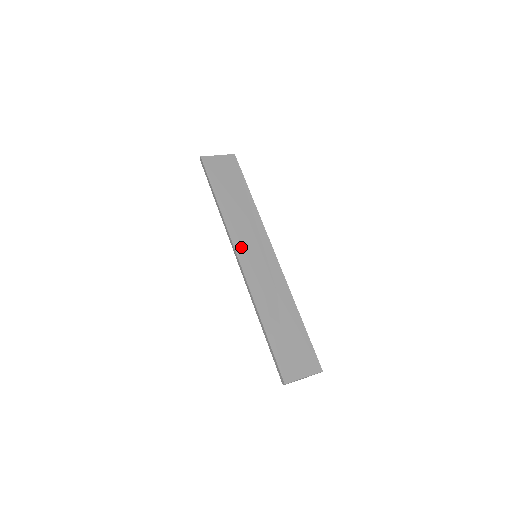
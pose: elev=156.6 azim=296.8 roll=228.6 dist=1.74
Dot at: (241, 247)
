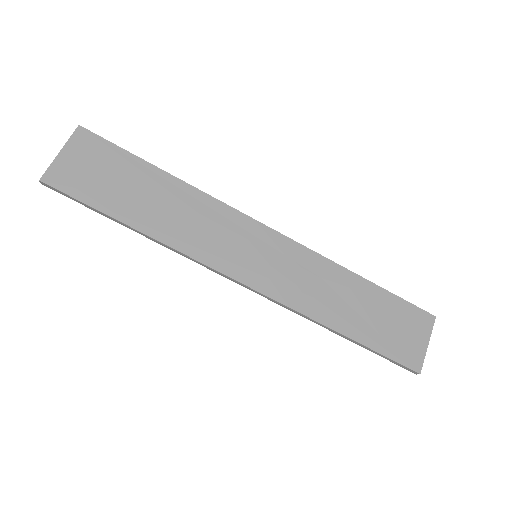
Dot at: (231, 265)
